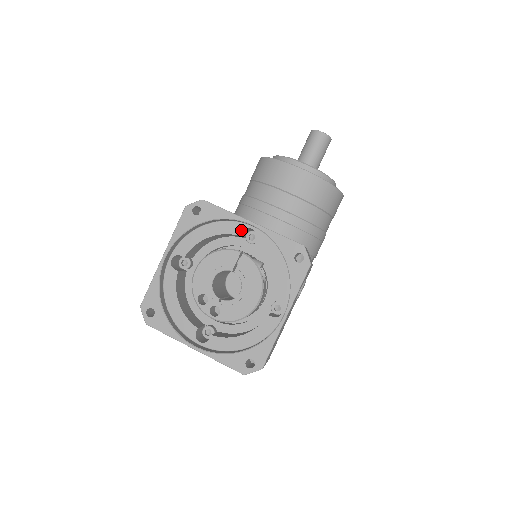
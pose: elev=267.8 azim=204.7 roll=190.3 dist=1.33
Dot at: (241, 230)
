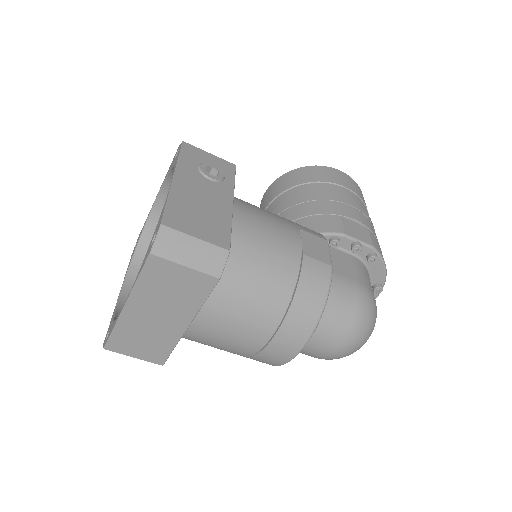
Dot at: occluded
